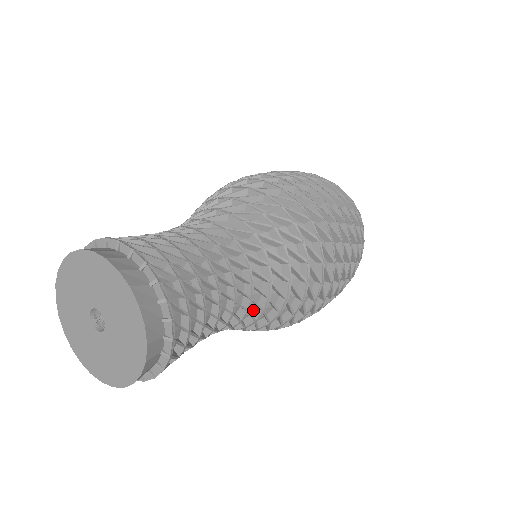
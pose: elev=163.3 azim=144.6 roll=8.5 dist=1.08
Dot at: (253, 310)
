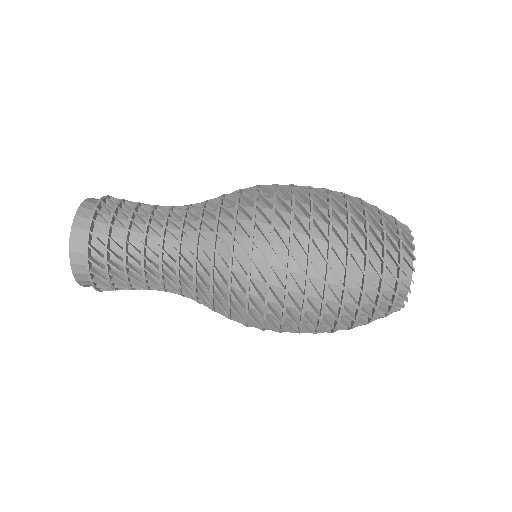
Dot at: occluded
